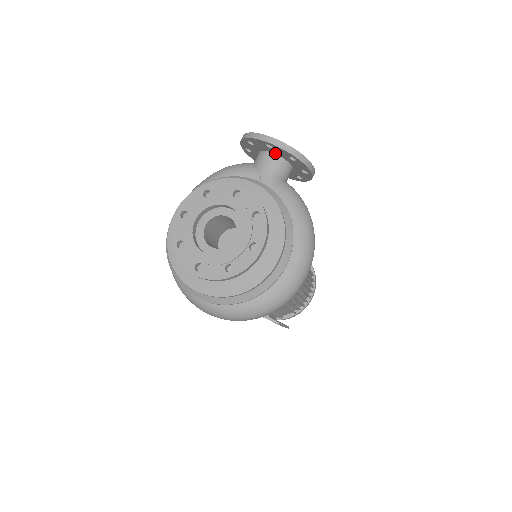
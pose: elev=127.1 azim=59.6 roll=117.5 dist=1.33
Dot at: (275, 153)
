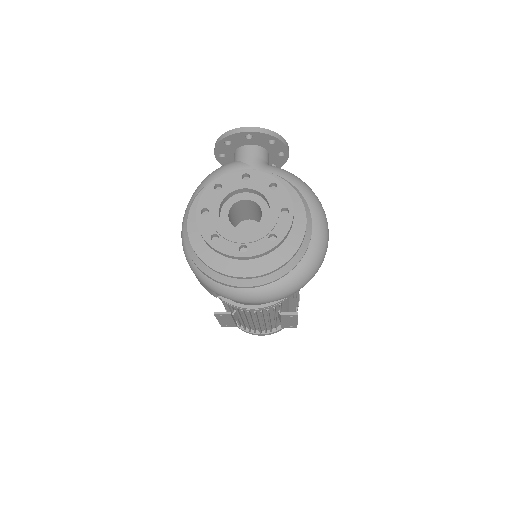
Dot at: (253, 144)
